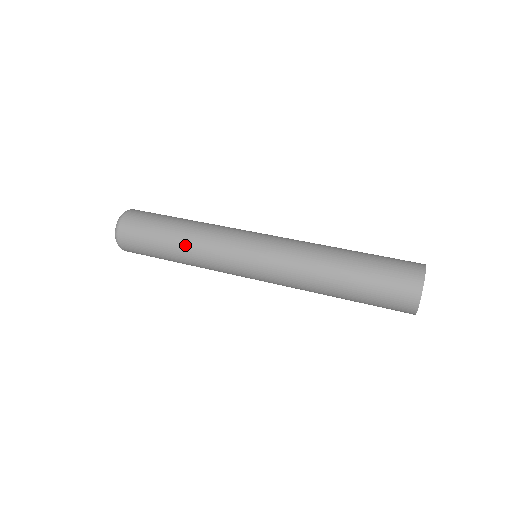
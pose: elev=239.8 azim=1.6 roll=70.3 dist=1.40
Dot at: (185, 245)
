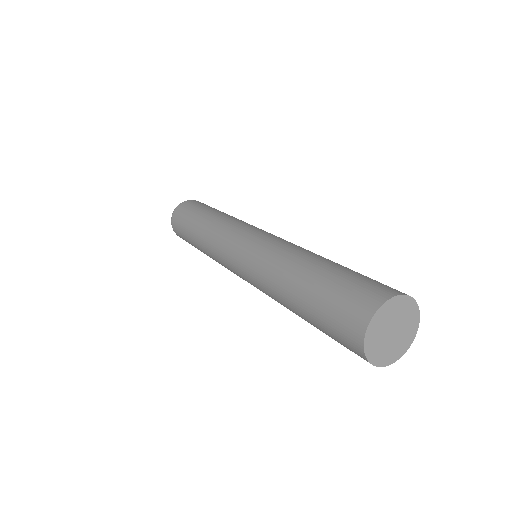
Dot at: (210, 219)
